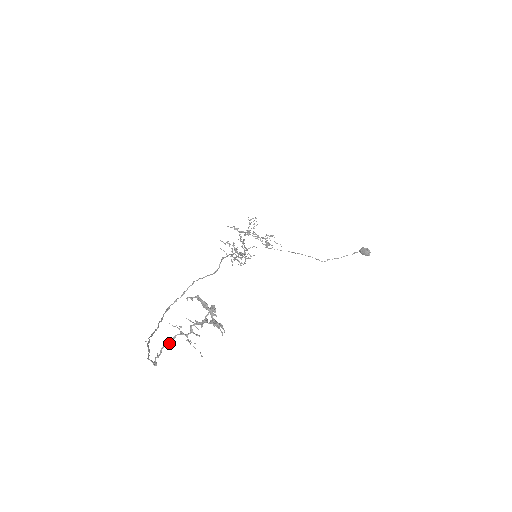
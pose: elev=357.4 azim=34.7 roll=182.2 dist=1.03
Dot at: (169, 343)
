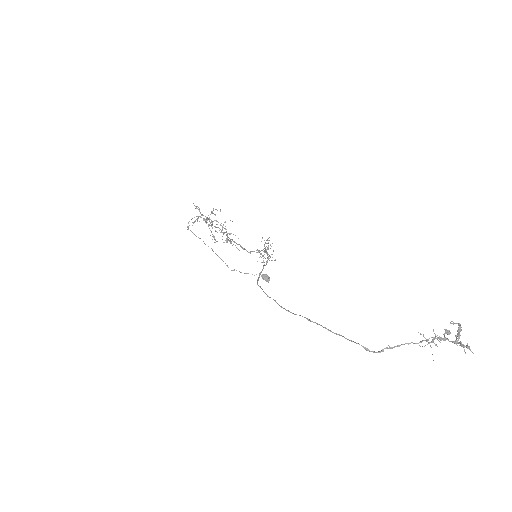
Dot at: occluded
